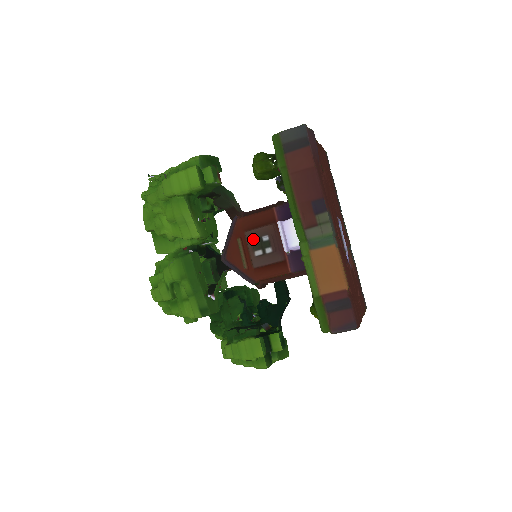
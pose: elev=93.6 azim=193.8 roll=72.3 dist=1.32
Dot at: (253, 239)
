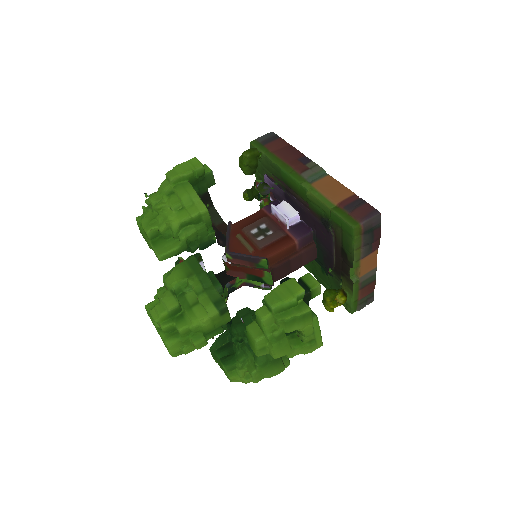
Dot at: (252, 230)
